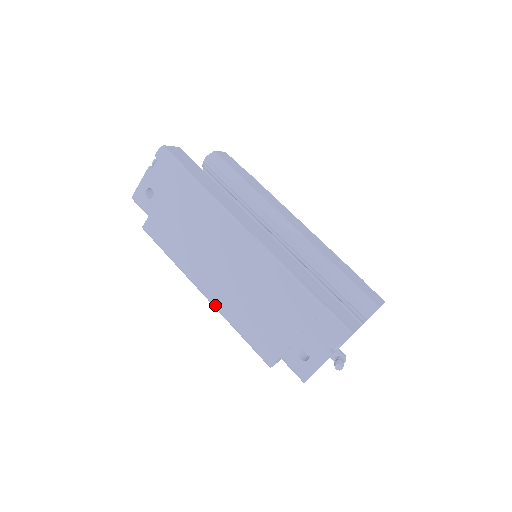
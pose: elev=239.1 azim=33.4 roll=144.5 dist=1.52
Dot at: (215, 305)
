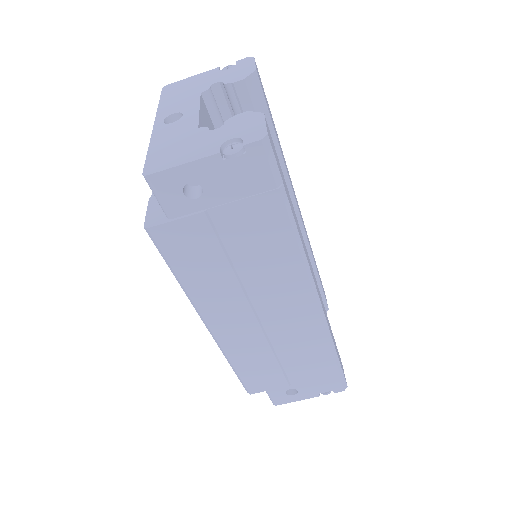
Dot at: (220, 342)
